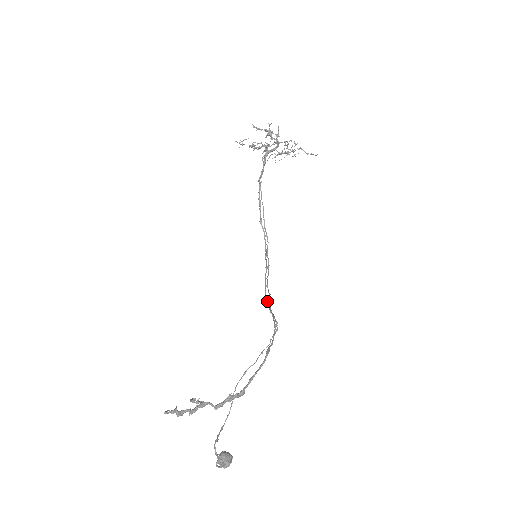
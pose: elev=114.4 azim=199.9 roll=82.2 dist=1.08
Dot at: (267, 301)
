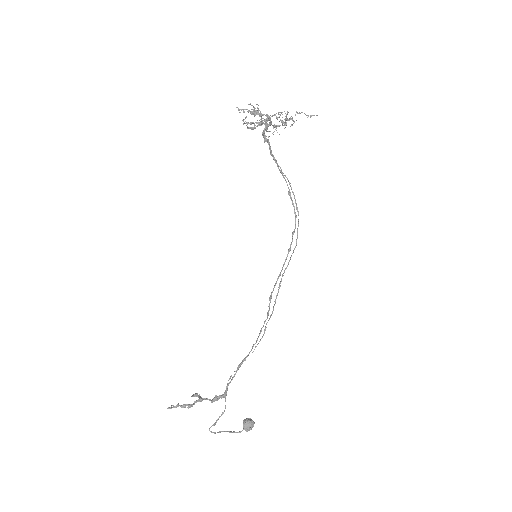
Dot at: (270, 299)
